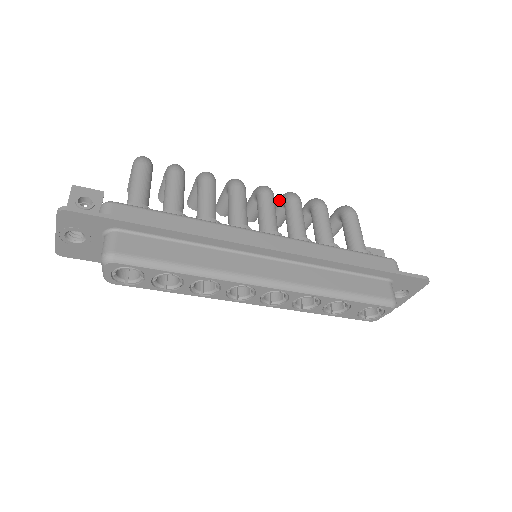
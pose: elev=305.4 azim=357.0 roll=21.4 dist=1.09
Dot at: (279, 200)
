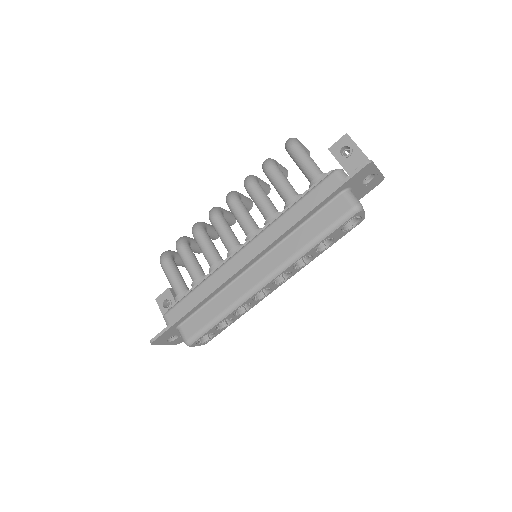
Dot at: occluded
